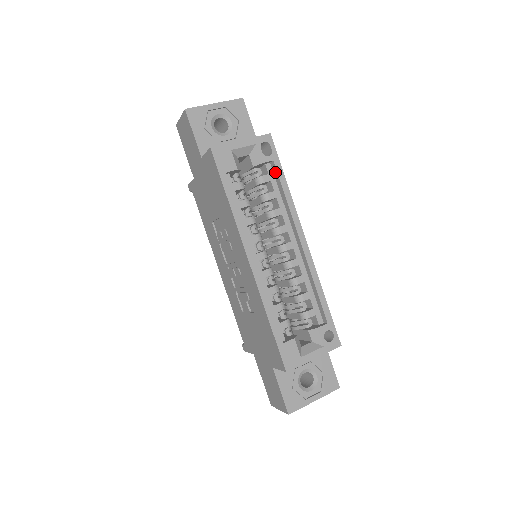
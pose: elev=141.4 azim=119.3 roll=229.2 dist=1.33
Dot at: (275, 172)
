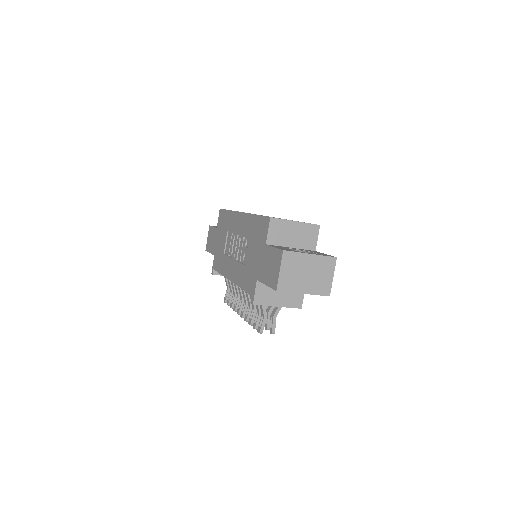
Dot at: occluded
